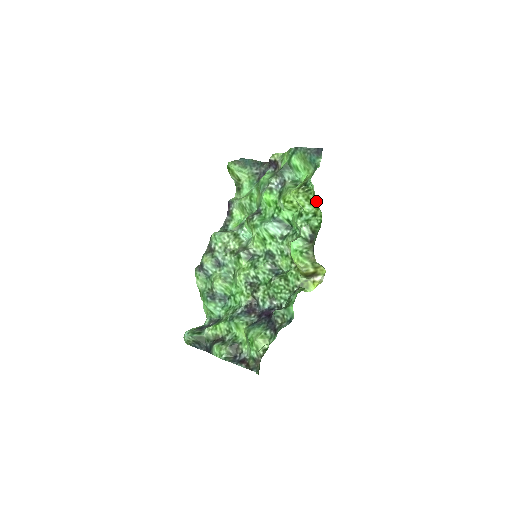
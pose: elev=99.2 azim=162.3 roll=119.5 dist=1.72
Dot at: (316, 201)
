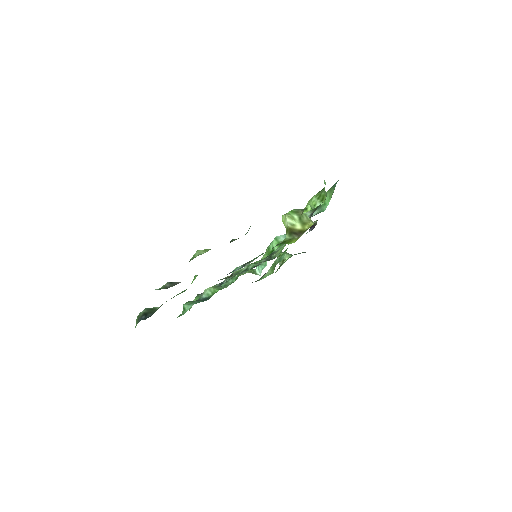
Dot at: (324, 189)
